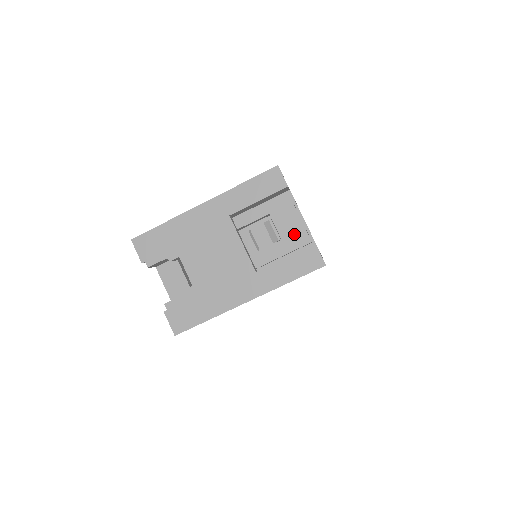
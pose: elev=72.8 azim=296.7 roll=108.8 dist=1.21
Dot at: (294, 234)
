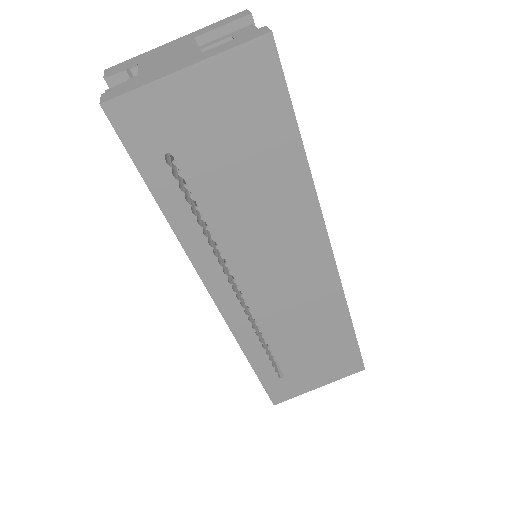
Dot at: occluded
